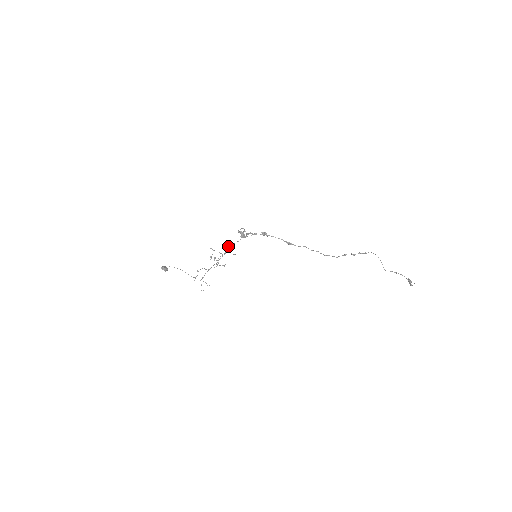
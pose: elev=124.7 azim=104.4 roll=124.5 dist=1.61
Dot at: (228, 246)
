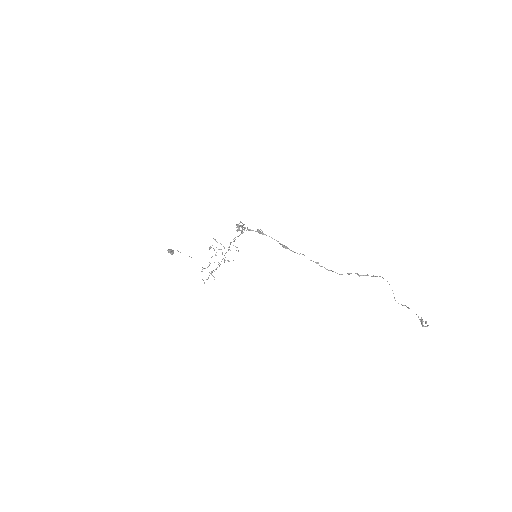
Dot at: (233, 241)
